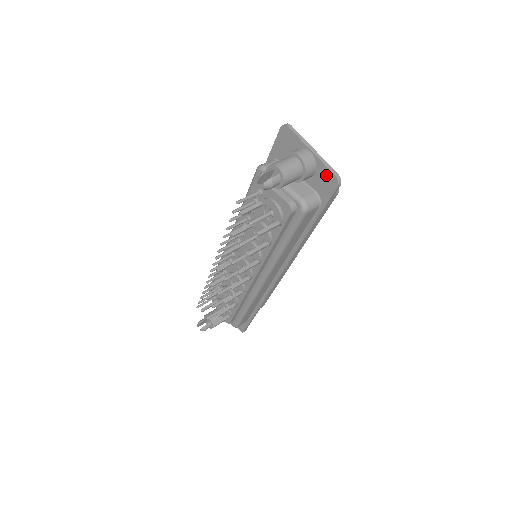
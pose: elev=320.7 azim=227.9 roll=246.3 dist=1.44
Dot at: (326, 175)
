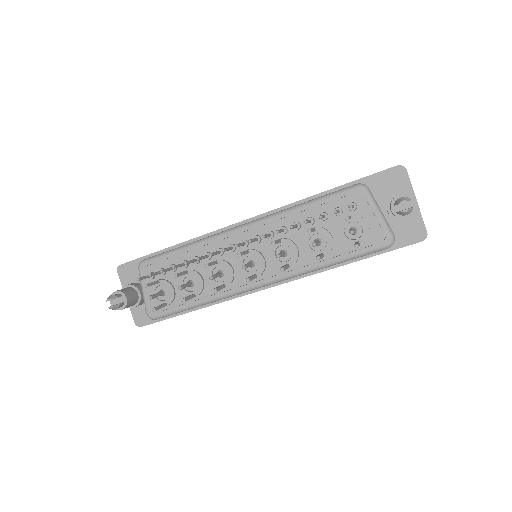
Dot at: (418, 227)
